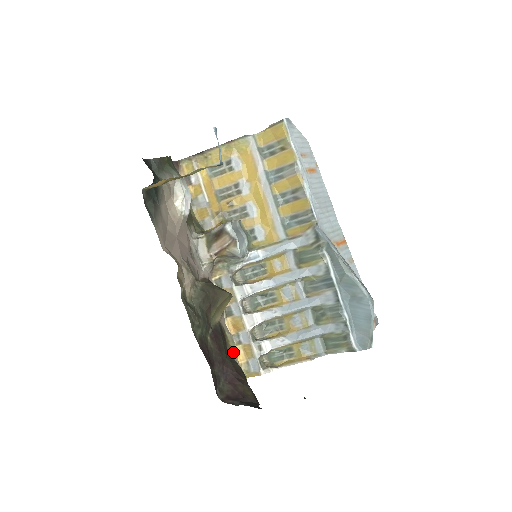
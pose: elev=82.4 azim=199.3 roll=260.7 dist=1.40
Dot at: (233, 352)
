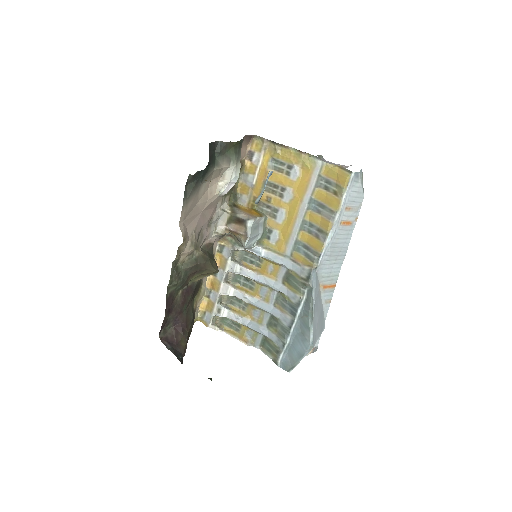
Dot at: (199, 300)
